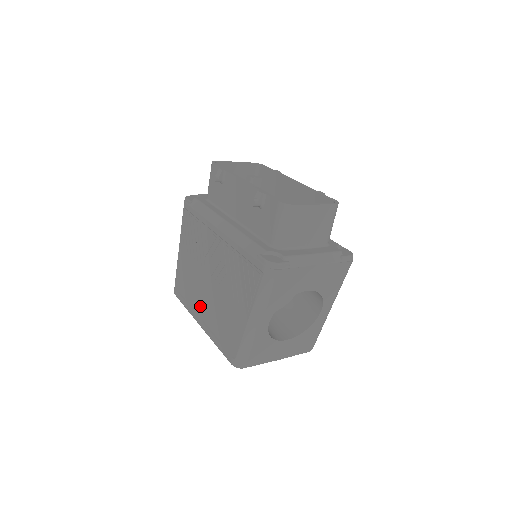
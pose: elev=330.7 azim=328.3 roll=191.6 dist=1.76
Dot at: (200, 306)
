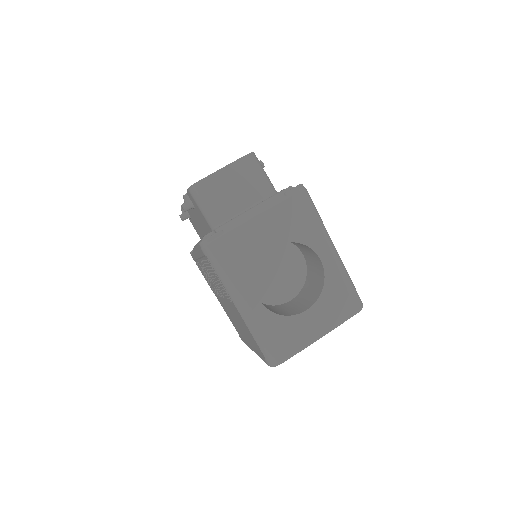
Dot at: (242, 333)
